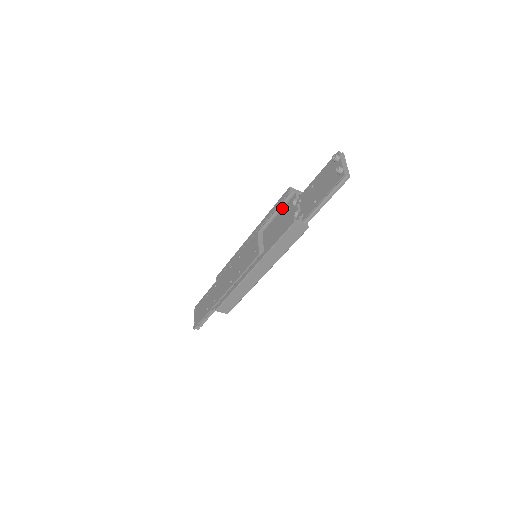
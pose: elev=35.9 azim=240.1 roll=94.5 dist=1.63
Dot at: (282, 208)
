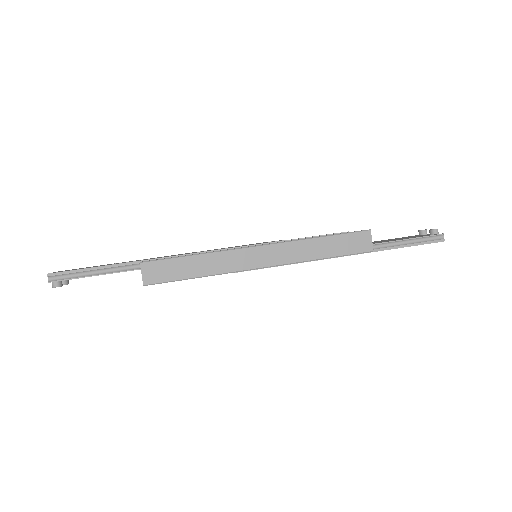
Dot at: occluded
